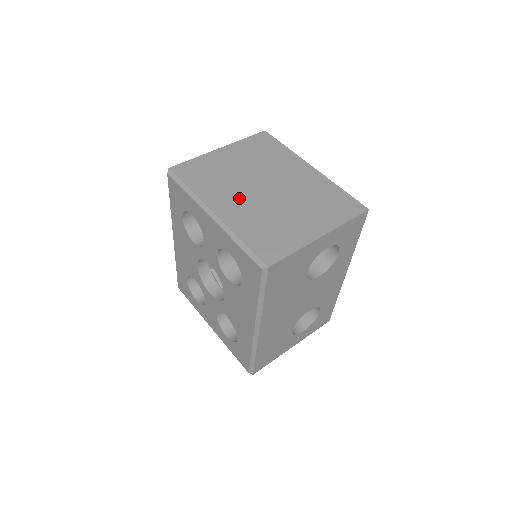
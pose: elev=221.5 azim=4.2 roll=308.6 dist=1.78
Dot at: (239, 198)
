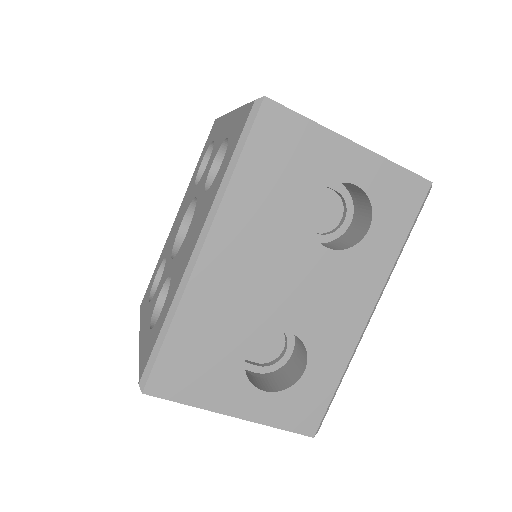
Dot at: occluded
